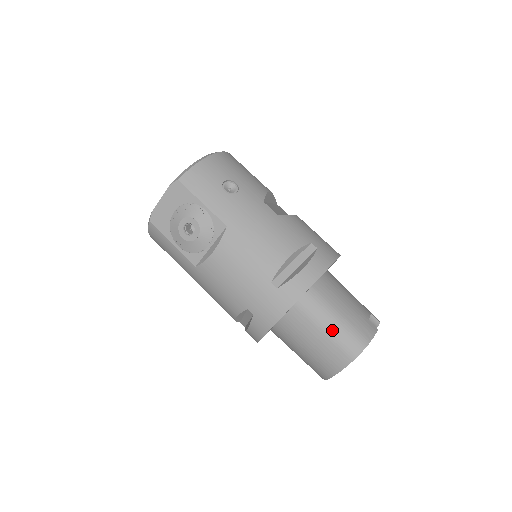
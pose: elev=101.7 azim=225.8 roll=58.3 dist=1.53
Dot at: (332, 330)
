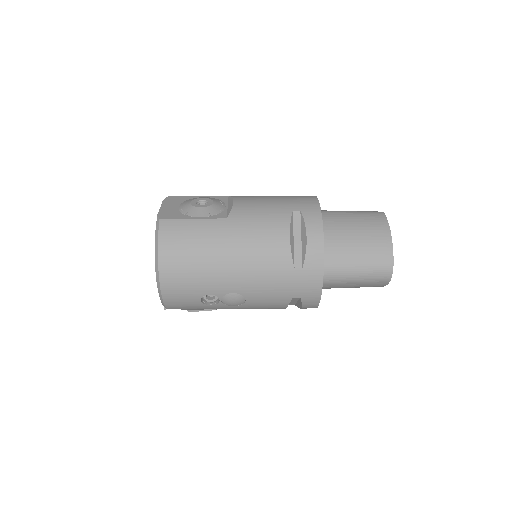
Dot at: (353, 211)
